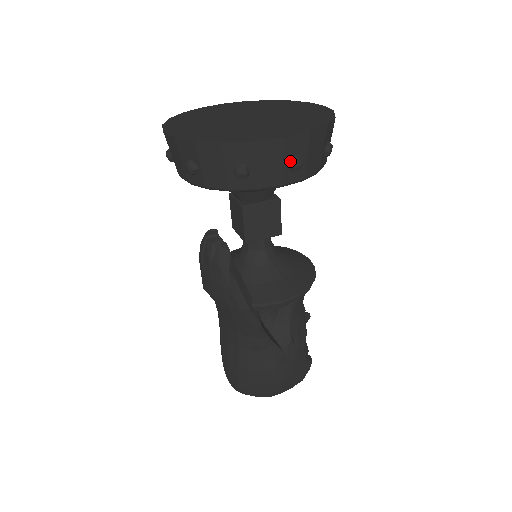
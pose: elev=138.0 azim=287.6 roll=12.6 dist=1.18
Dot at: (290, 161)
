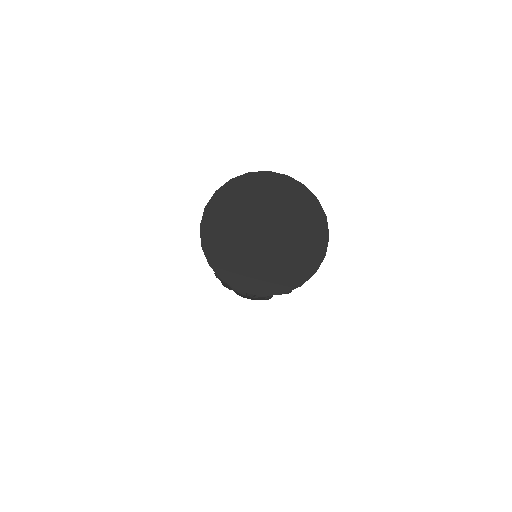
Dot at: occluded
